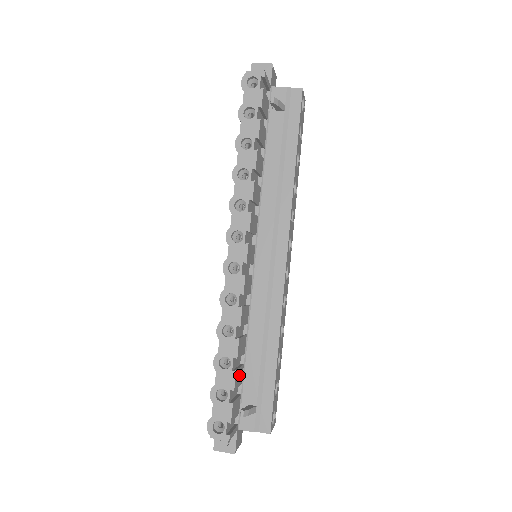
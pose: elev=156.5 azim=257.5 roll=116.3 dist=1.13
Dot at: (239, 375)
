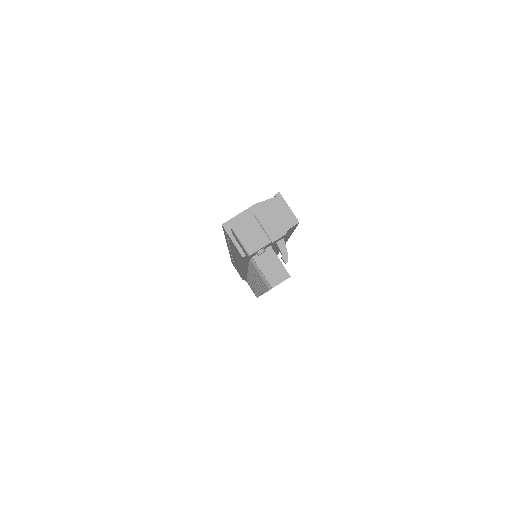
Dot at: occluded
